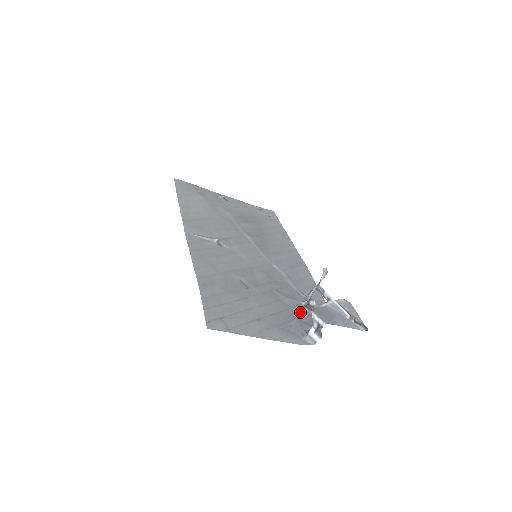
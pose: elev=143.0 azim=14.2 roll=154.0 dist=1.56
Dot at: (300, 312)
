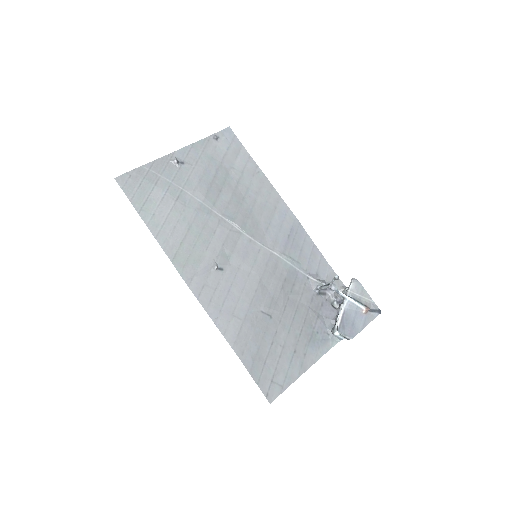
Dot at: (317, 305)
